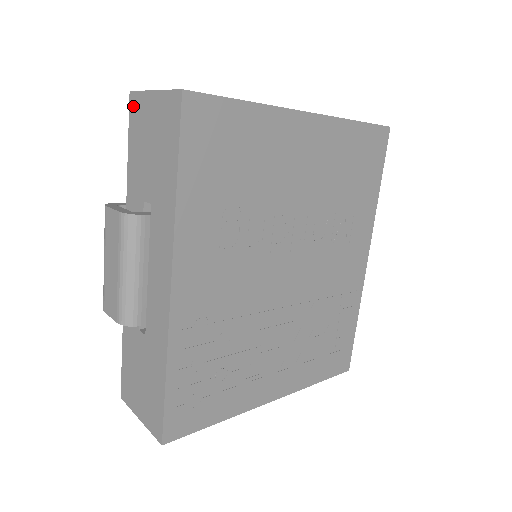
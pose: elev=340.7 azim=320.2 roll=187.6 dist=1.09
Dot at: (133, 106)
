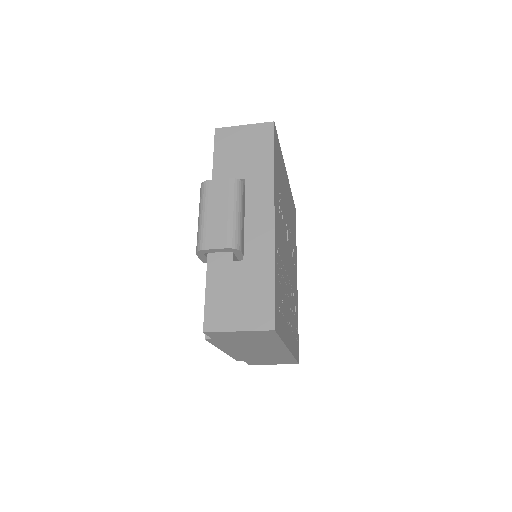
Dot at: (220, 135)
